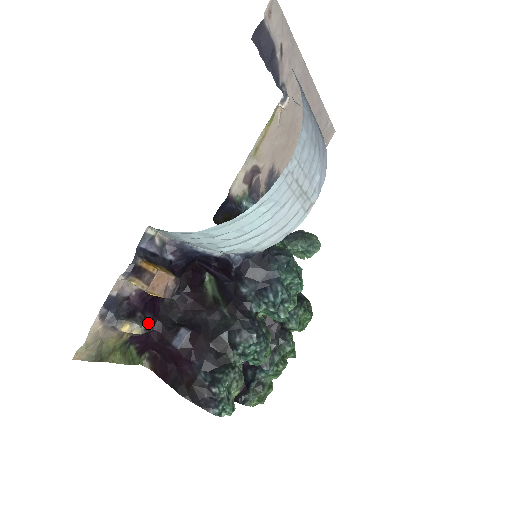
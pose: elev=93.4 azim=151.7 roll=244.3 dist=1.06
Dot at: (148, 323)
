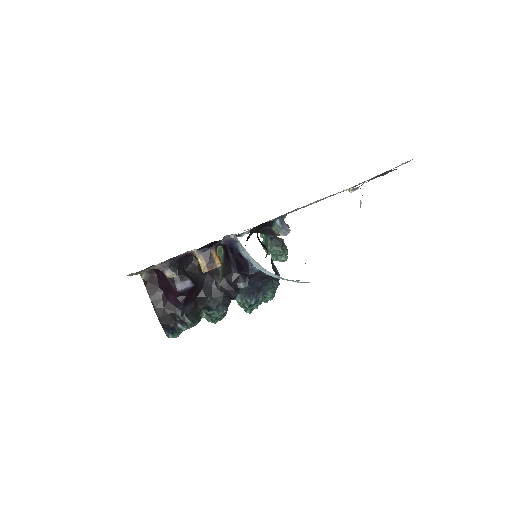
Dot at: occluded
